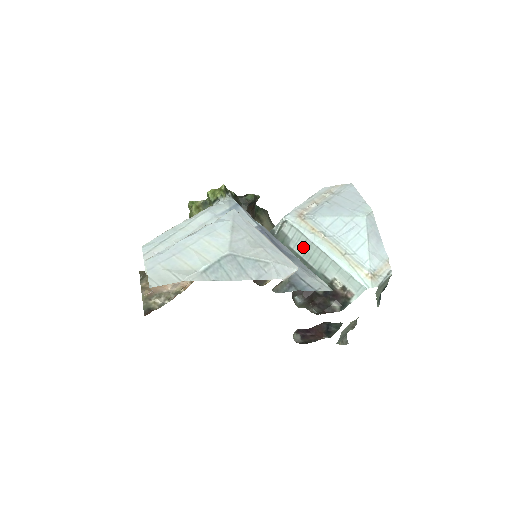
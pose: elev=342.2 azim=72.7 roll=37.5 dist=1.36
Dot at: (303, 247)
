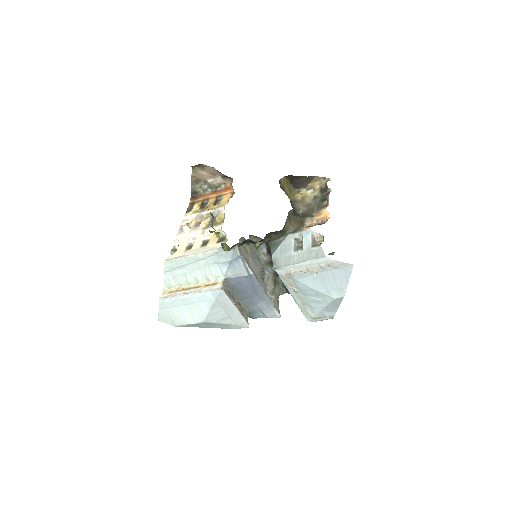
Dot at: occluded
